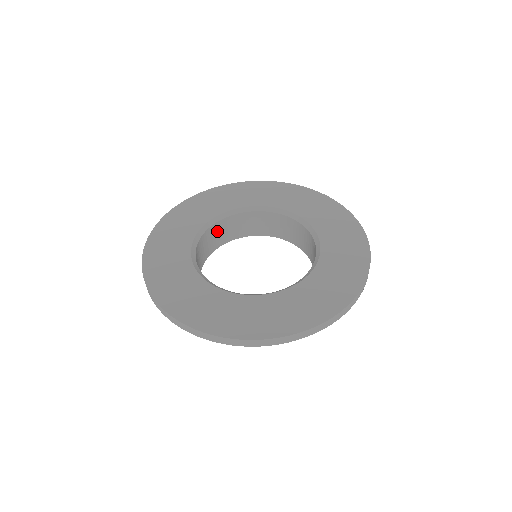
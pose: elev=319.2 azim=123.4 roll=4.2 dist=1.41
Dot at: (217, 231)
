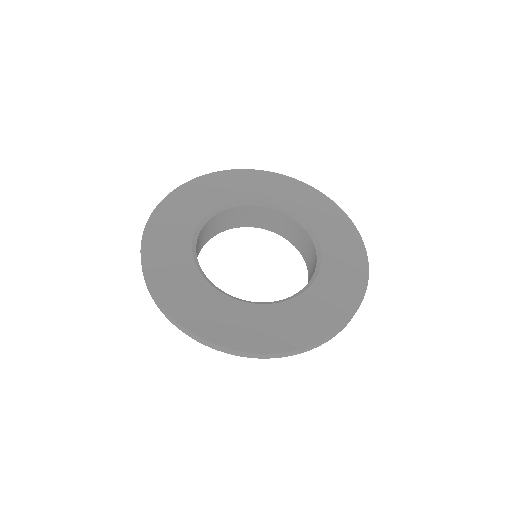
Dot at: (203, 233)
